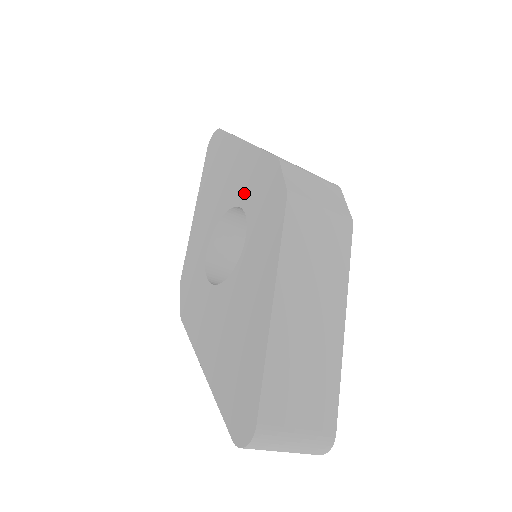
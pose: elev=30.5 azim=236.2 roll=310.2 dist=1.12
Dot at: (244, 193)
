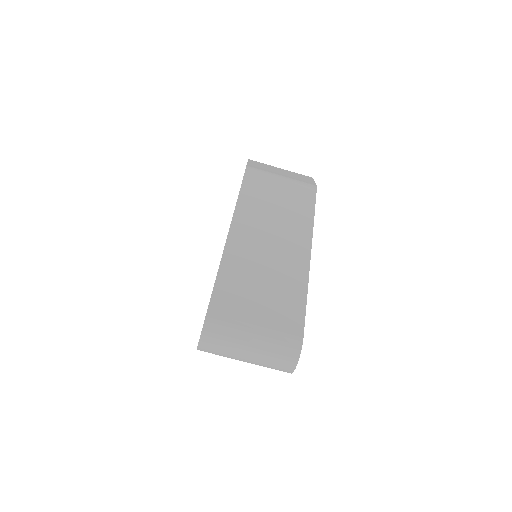
Dot at: occluded
